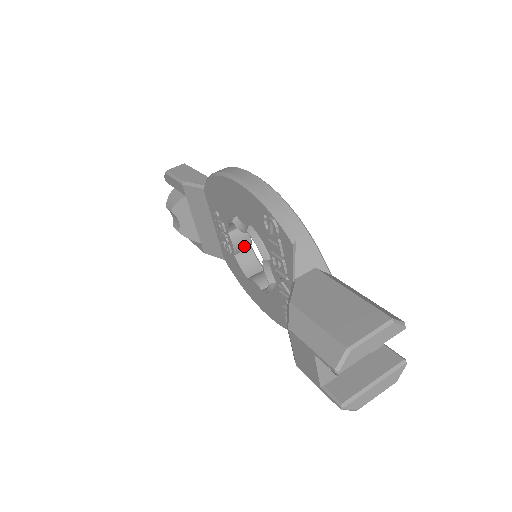
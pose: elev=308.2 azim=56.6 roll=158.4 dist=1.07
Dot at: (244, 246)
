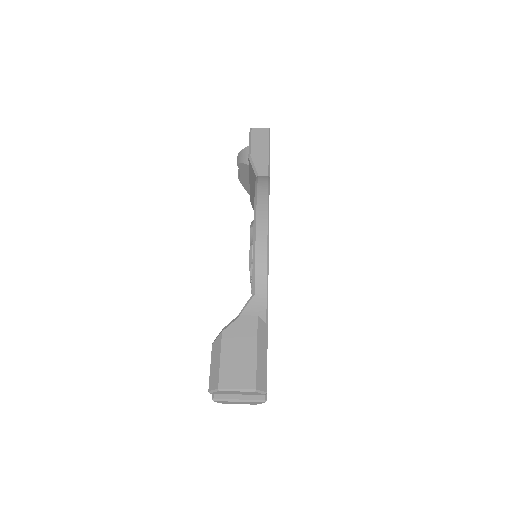
Dot at: occluded
